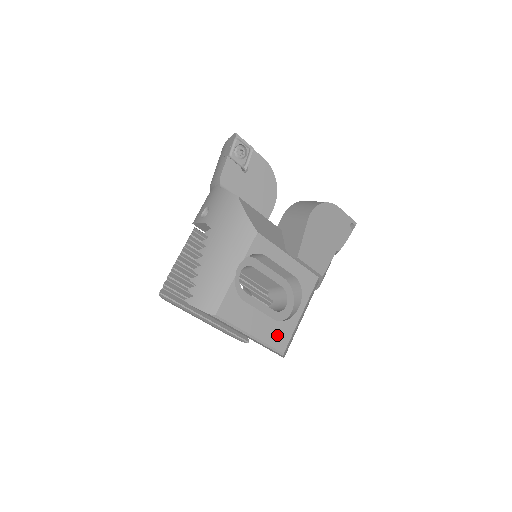
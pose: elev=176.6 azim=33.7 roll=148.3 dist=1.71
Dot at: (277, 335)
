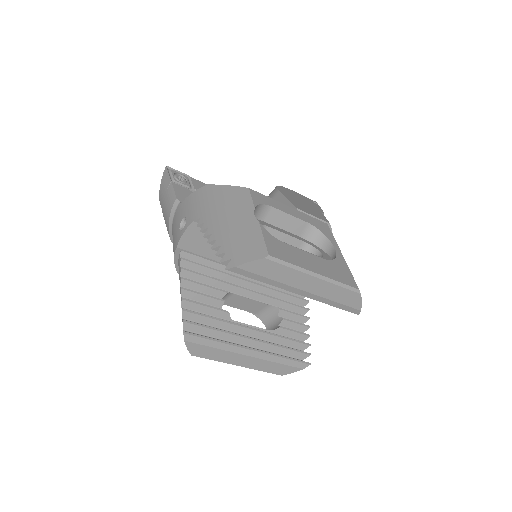
Dot at: (338, 273)
